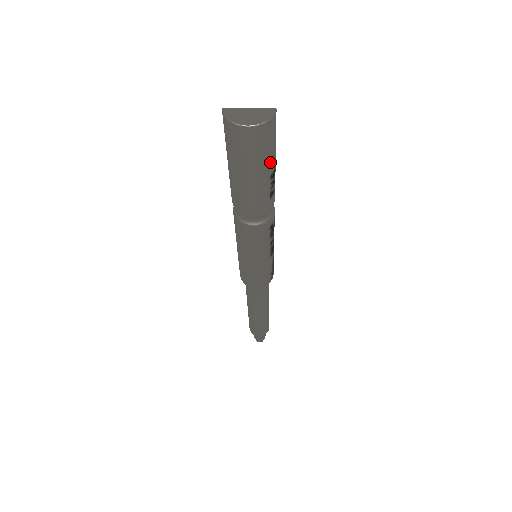
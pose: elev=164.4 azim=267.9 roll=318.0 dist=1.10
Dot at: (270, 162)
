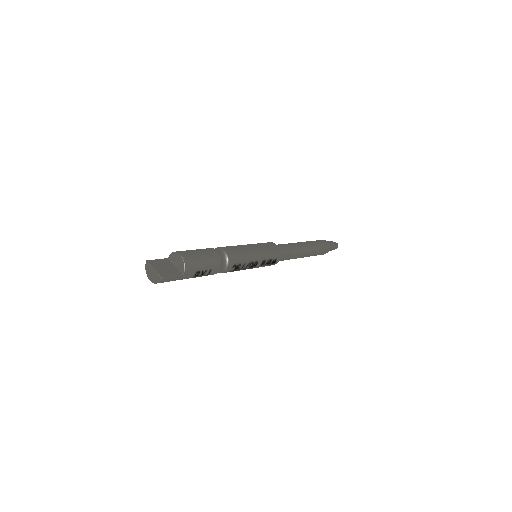
Dot at: occluded
